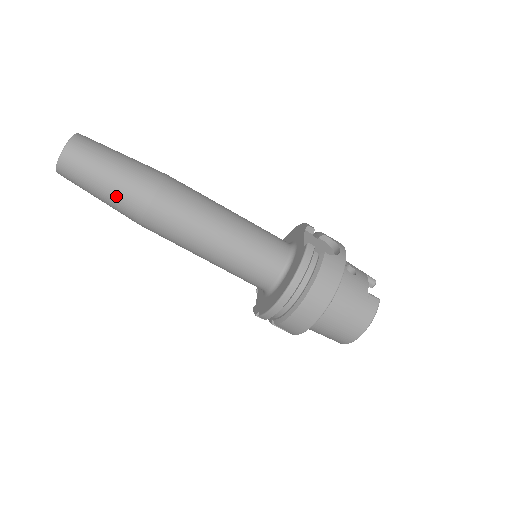
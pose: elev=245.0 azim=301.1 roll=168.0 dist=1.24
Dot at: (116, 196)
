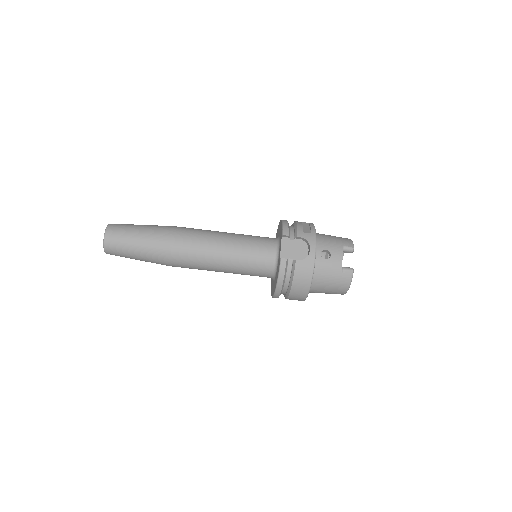
Dot at: (147, 261)
